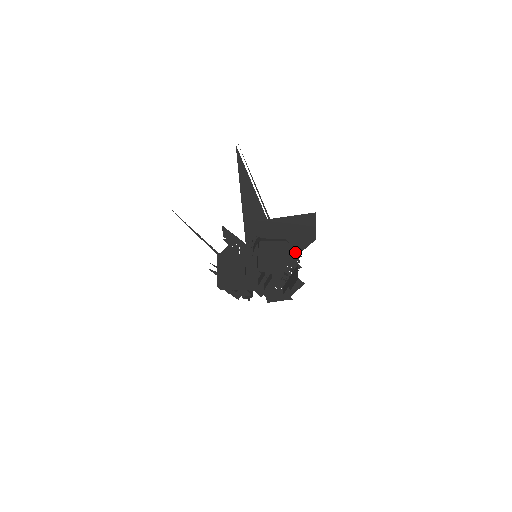
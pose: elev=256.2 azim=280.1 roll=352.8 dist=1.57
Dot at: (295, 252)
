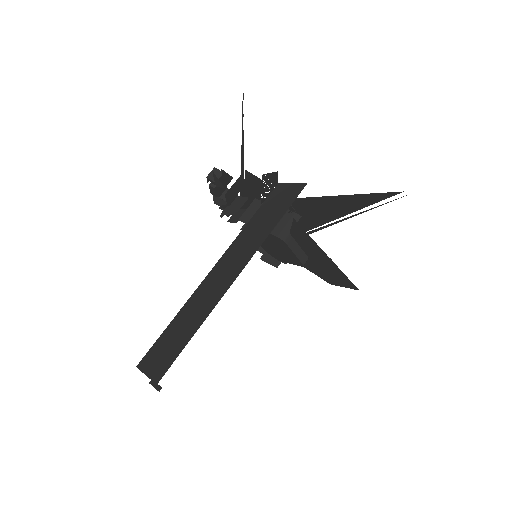
Dot at: occluded
